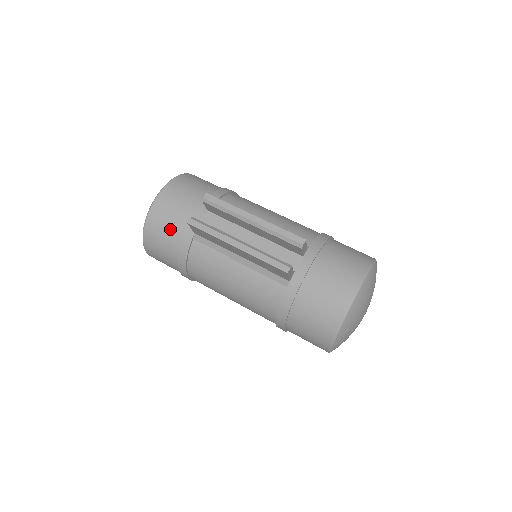
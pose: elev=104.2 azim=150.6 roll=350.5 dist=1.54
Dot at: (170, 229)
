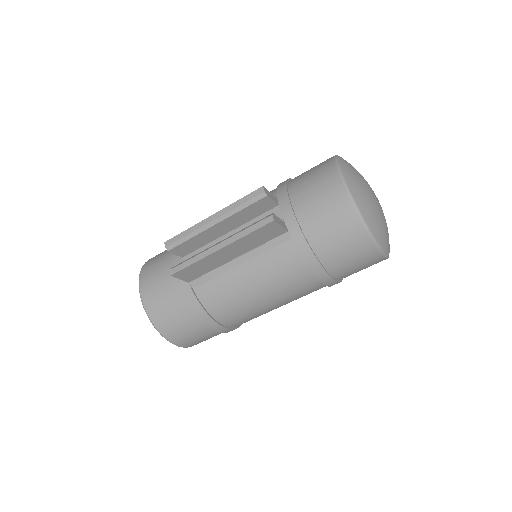
Dot at: (170, 302)
